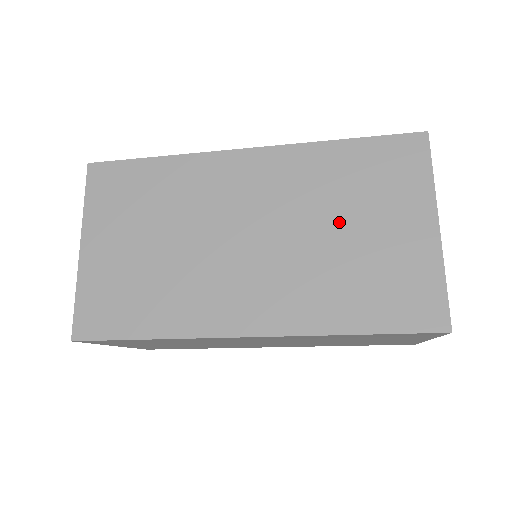
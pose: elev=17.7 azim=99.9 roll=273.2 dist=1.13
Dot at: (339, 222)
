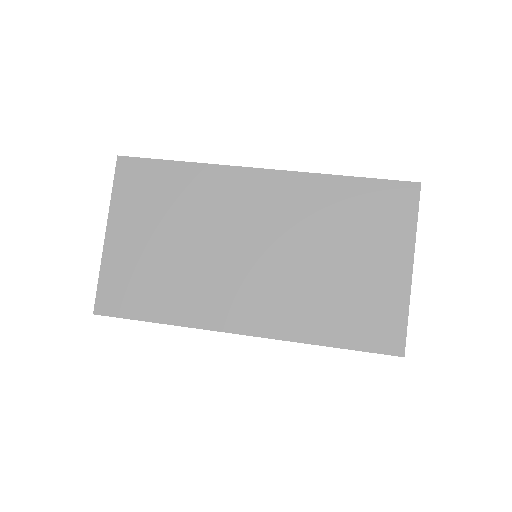
Dot at: (331, 250)
